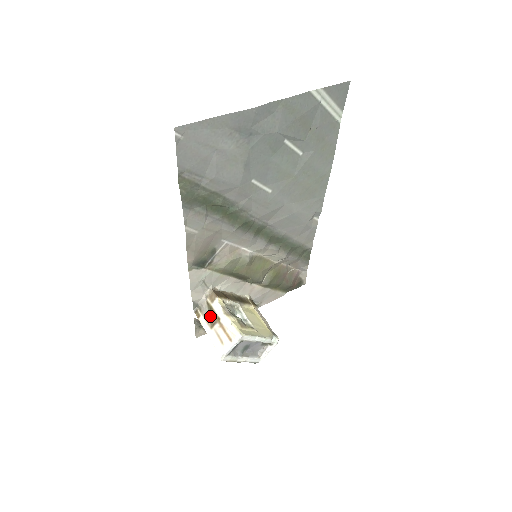
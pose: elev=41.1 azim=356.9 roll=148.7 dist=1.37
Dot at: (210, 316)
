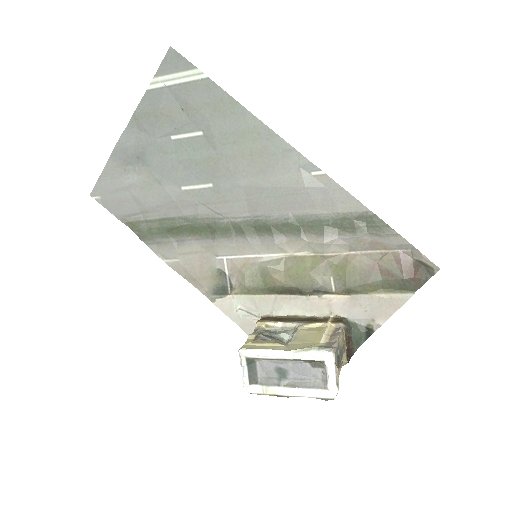
Dot at: occluded
